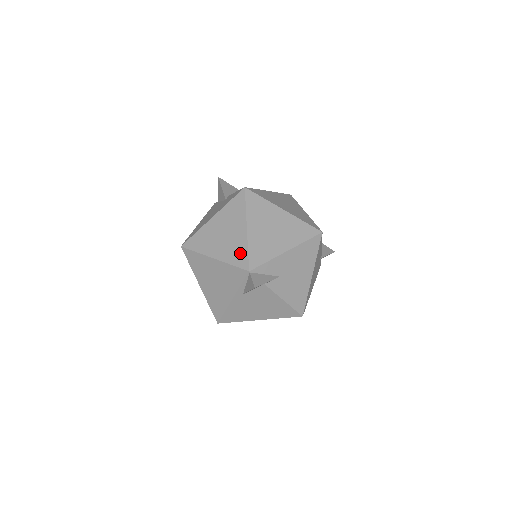
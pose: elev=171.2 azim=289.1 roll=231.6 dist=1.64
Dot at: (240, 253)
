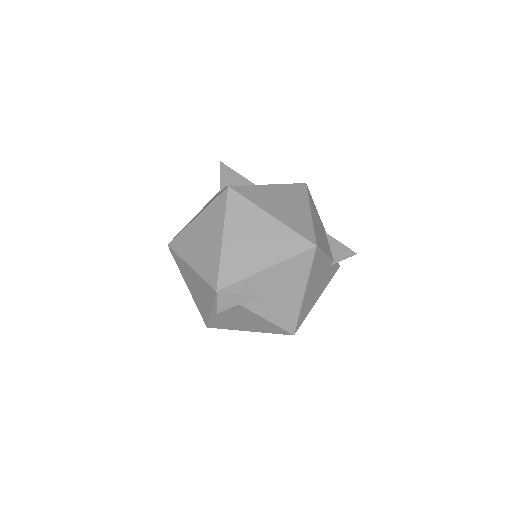
Dot at: (212, 267)
